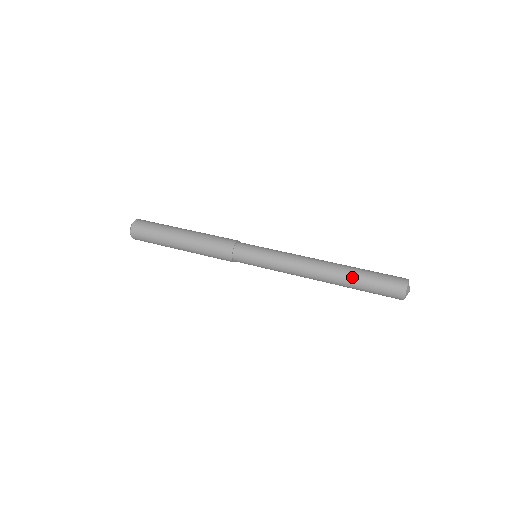
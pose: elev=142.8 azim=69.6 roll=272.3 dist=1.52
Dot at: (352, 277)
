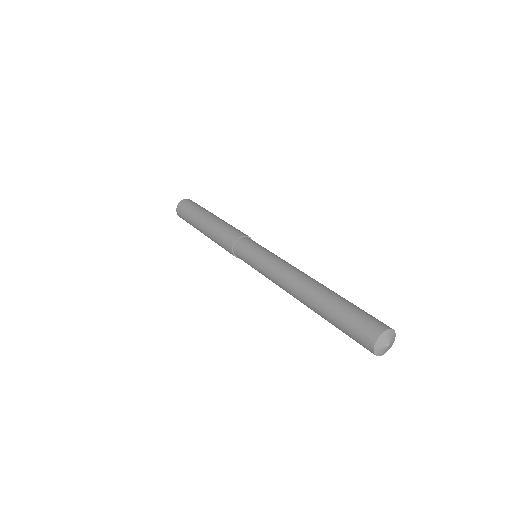
Dot at: (323, 306)
